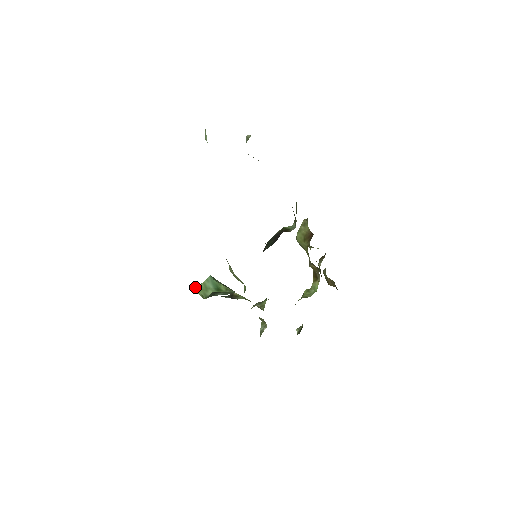
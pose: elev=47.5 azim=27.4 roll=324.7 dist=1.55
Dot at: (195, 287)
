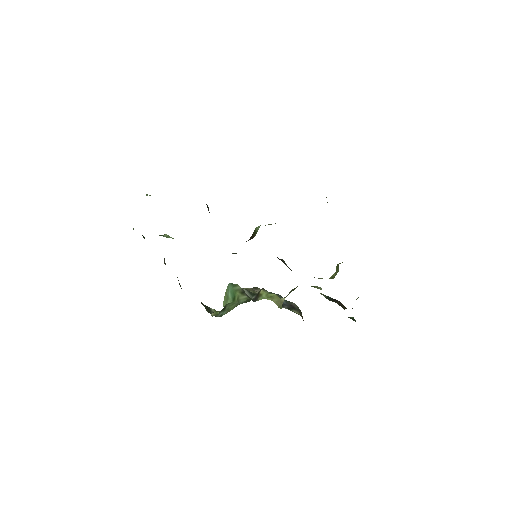
Dot at: occluded
